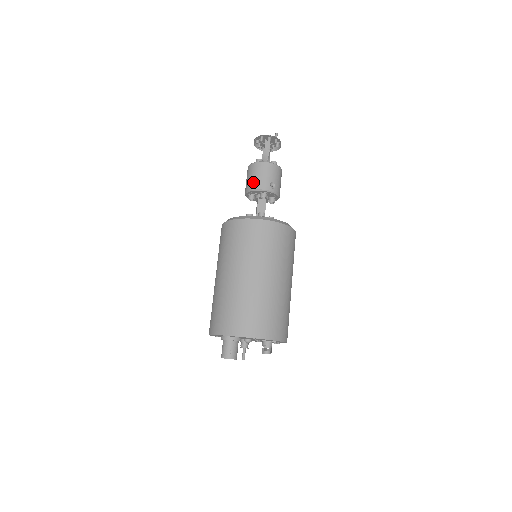
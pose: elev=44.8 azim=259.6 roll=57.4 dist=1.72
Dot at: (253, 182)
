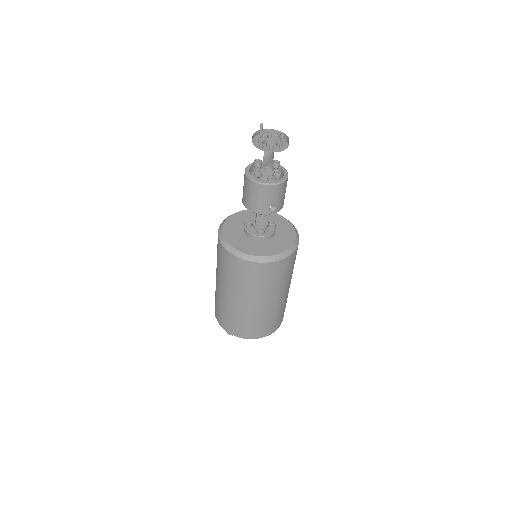
Dot at: (250, 203)
